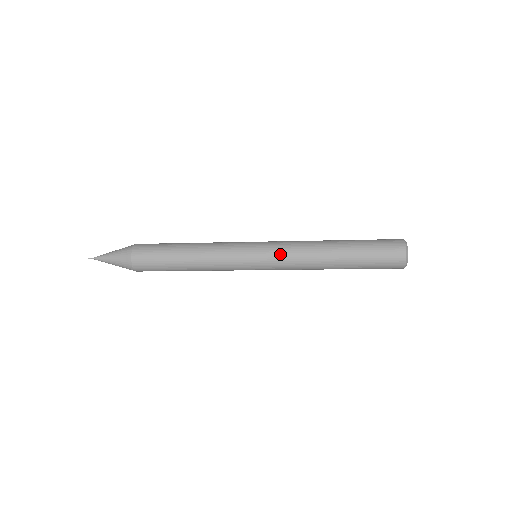
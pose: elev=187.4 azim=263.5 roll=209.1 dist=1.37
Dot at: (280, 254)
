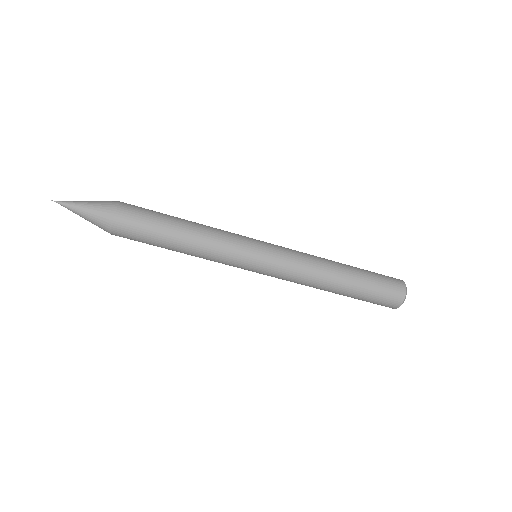
Dot at: (288, 257)
